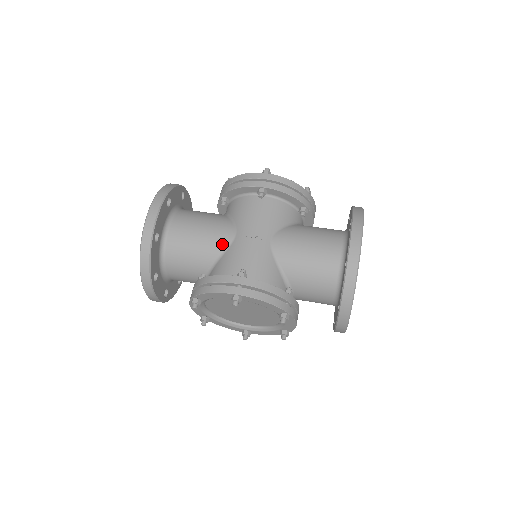
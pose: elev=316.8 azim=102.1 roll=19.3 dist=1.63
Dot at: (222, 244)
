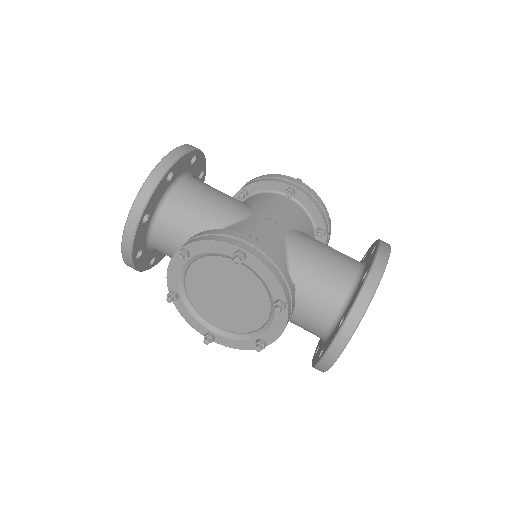
Dot at: (234, 216)
